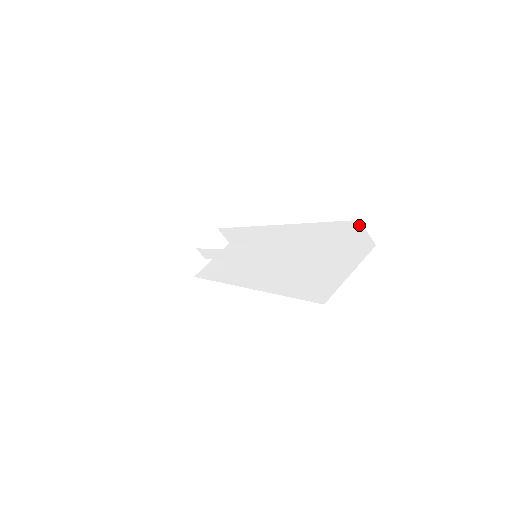
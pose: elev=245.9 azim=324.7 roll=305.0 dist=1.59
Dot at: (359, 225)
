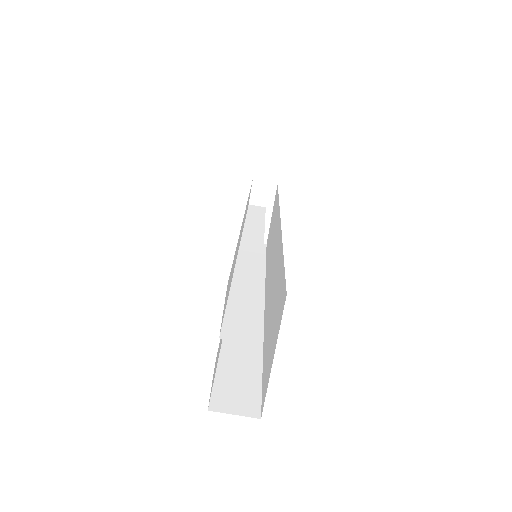
Dot at: occluded
